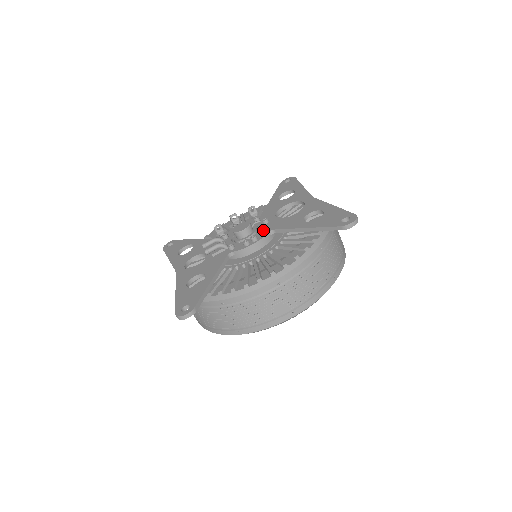
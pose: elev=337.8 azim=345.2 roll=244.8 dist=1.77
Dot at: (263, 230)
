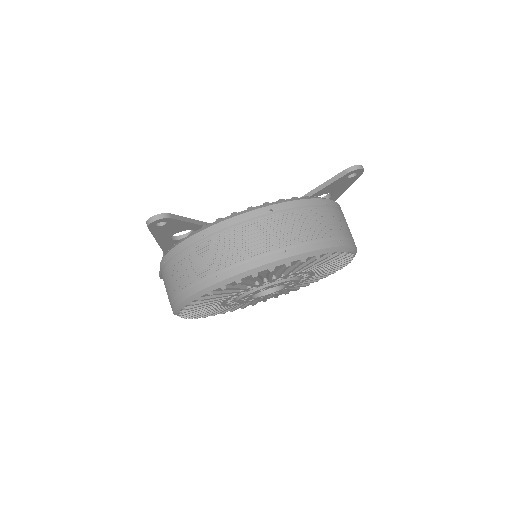
Dot at: occluded
